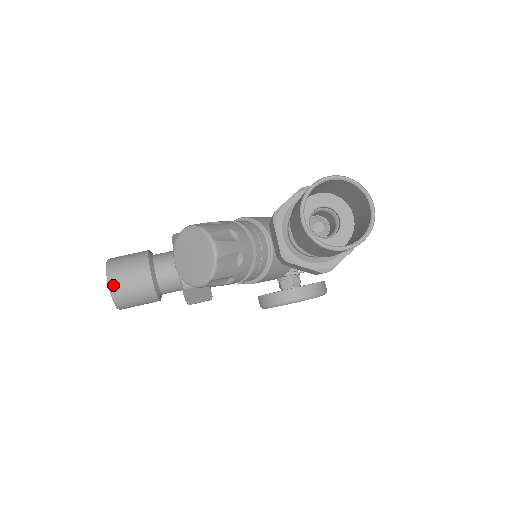
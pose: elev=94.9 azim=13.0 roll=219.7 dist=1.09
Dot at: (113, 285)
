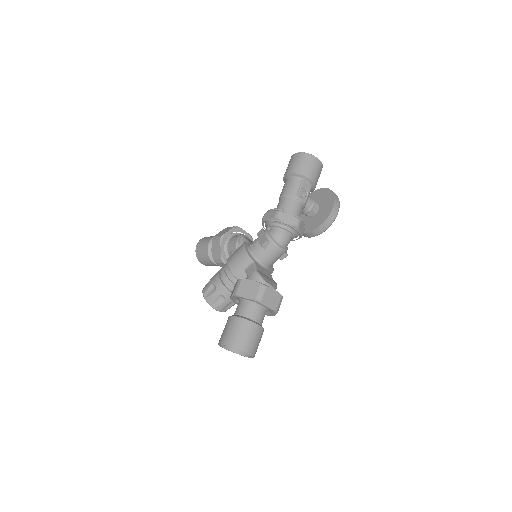
Dot at: (205, 265)
